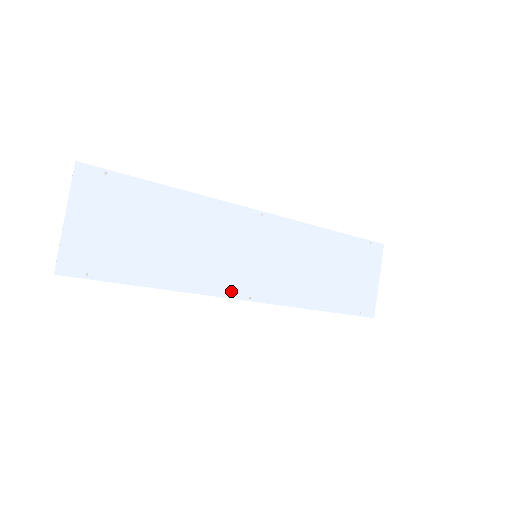
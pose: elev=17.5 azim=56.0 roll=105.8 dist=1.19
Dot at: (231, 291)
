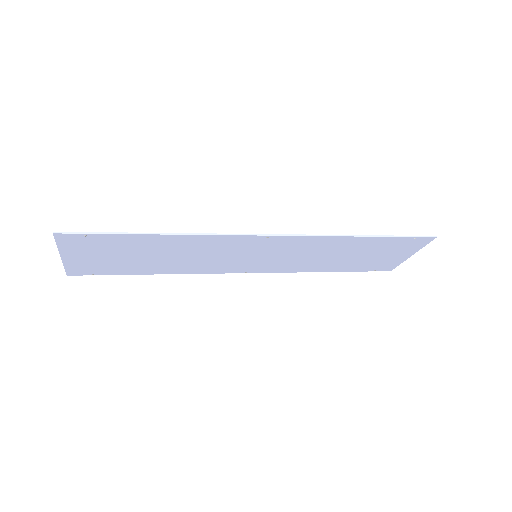
Dot at: (227, 271)
